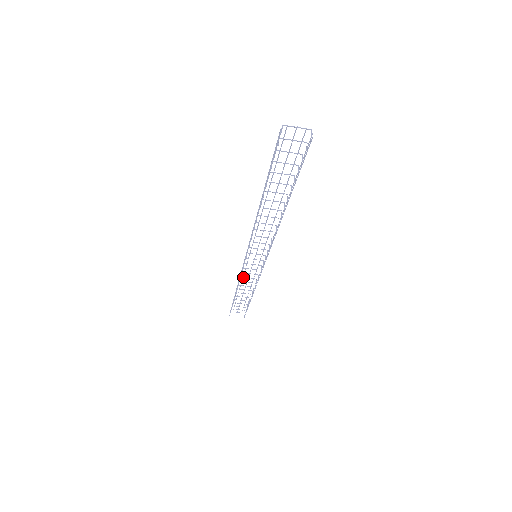
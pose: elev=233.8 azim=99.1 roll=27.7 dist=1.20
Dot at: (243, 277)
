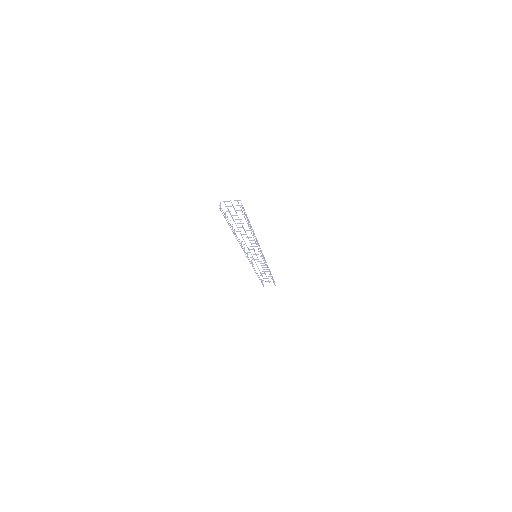
Dot at: (257, 266)
